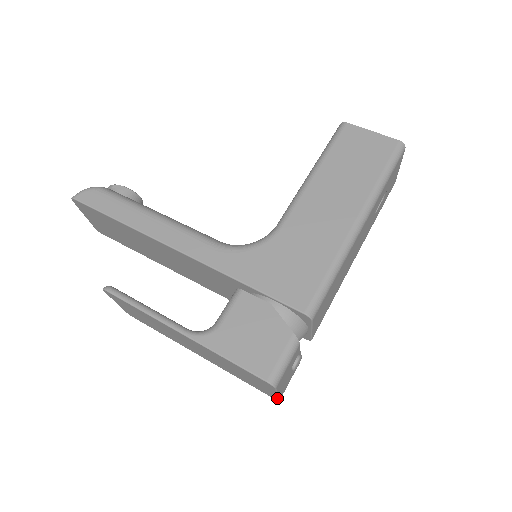
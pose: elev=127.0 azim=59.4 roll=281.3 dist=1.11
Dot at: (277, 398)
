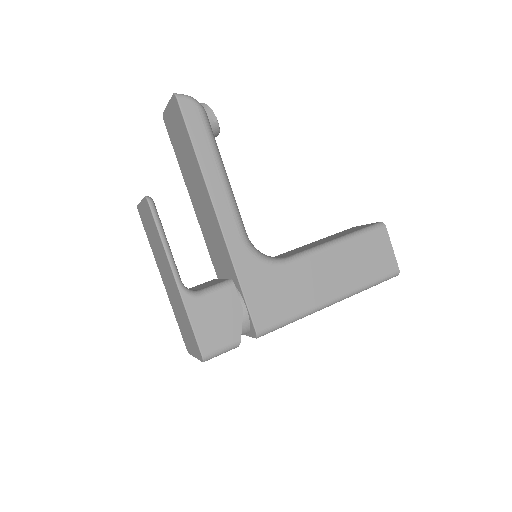
Dot at: (191, 354)
